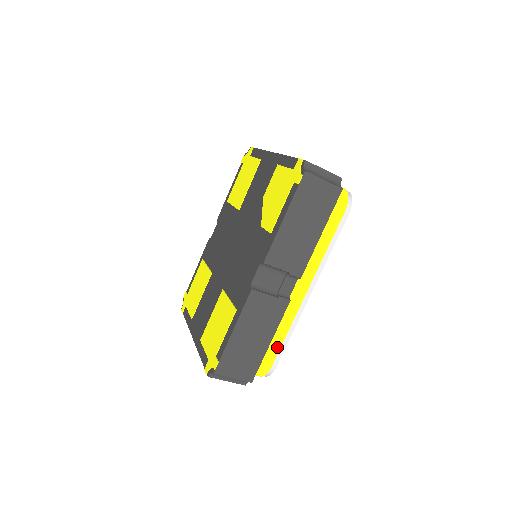
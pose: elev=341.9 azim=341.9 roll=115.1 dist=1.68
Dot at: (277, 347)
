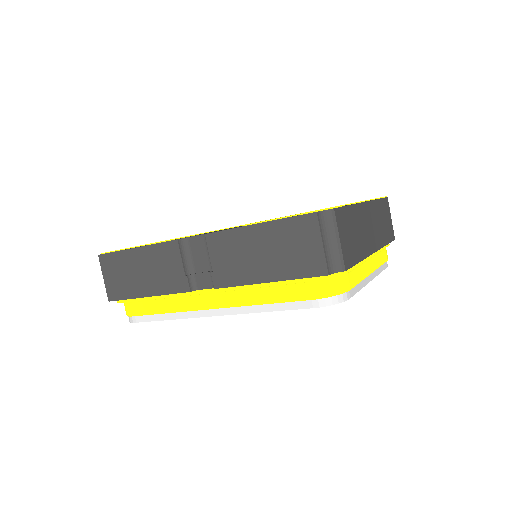
Dot at: (151, 310)
